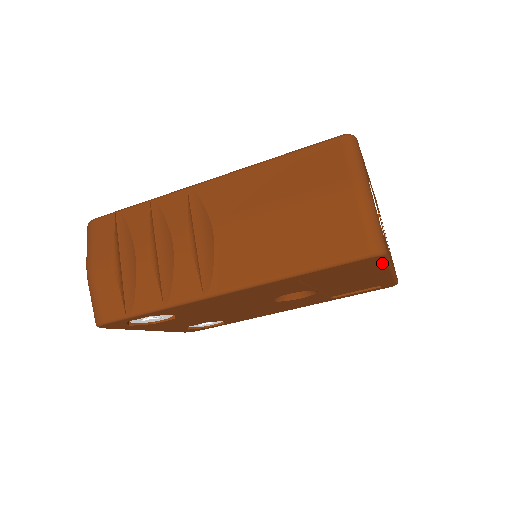
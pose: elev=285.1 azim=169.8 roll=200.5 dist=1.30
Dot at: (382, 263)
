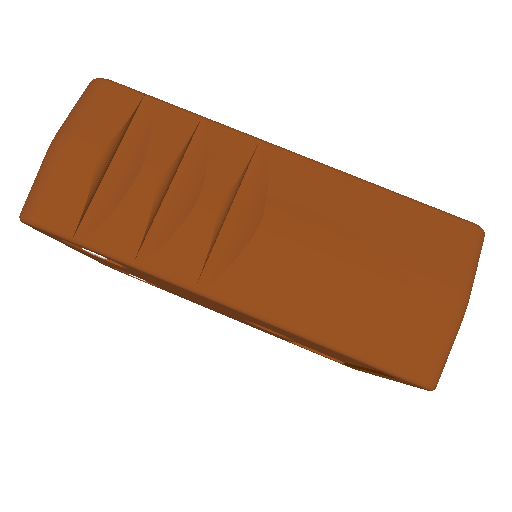
Dot at: (407, 384)
